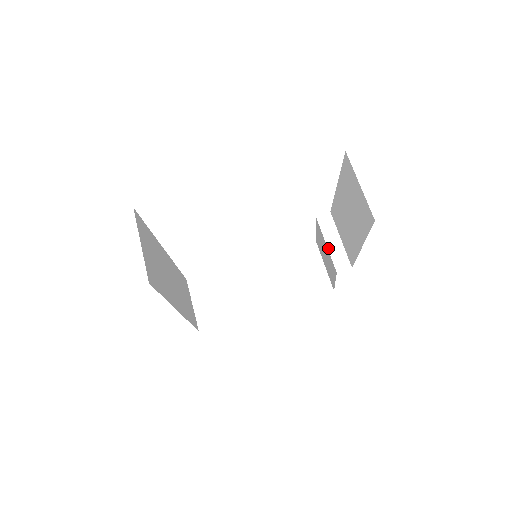
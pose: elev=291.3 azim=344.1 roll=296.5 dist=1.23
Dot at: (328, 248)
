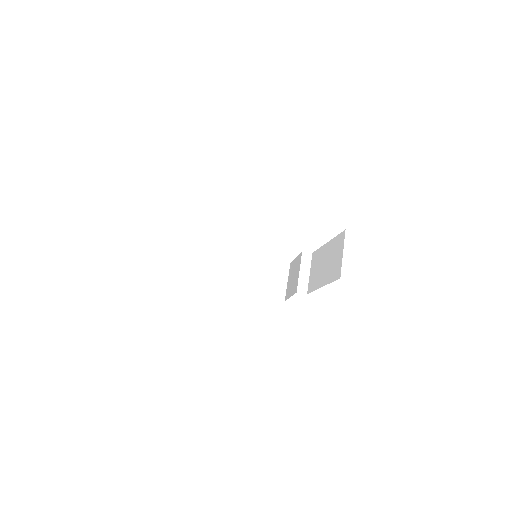
Dot at: (299, 274)
